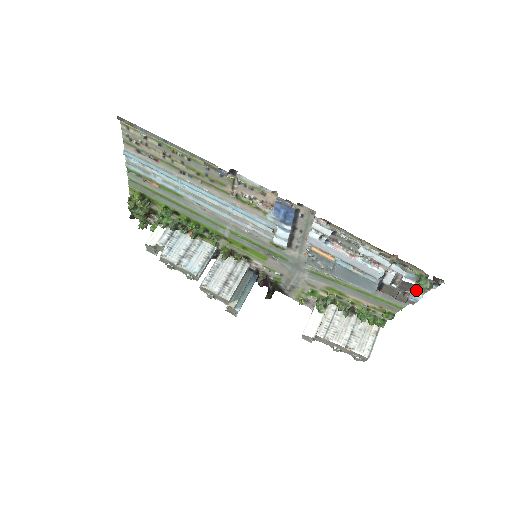
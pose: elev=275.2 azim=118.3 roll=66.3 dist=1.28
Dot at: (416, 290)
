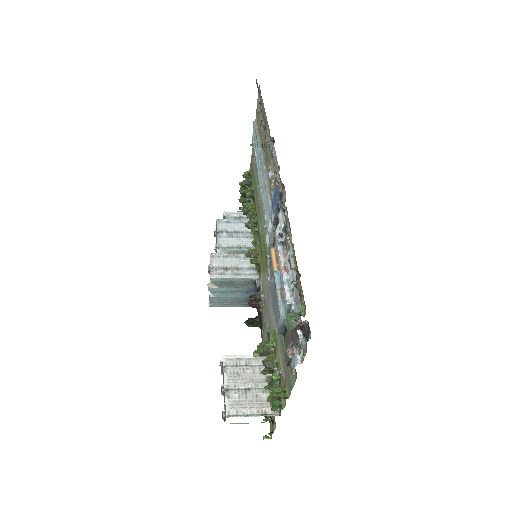
Dot at: (300, 351)
